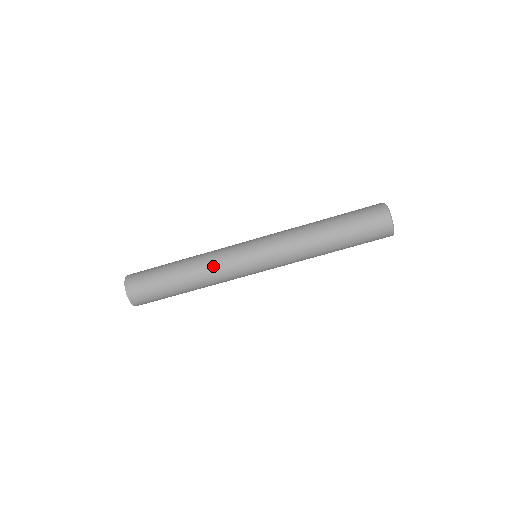
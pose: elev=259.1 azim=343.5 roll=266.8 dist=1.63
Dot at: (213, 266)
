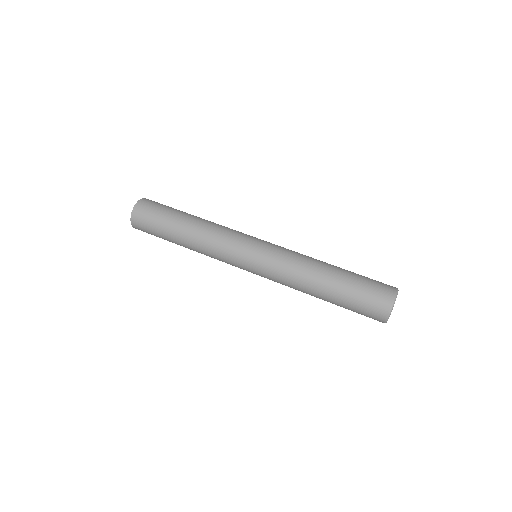
Dot at: (210, 252)
